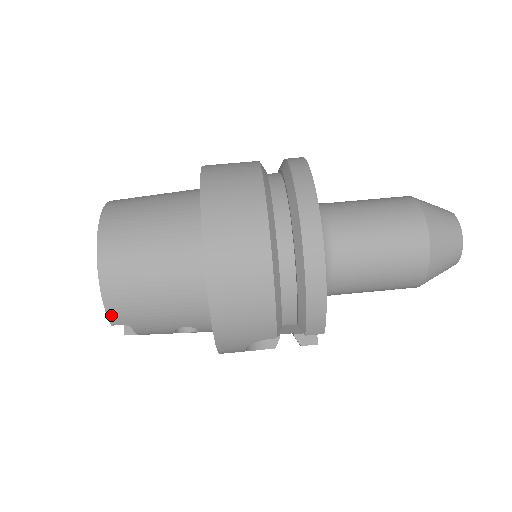
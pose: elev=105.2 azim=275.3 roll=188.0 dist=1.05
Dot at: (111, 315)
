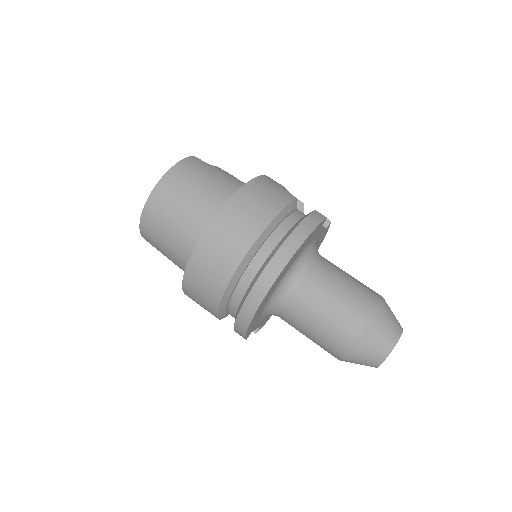
Dot at: (143, 236)
